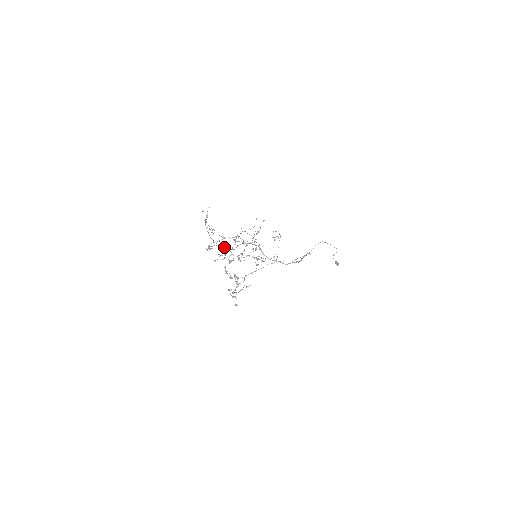
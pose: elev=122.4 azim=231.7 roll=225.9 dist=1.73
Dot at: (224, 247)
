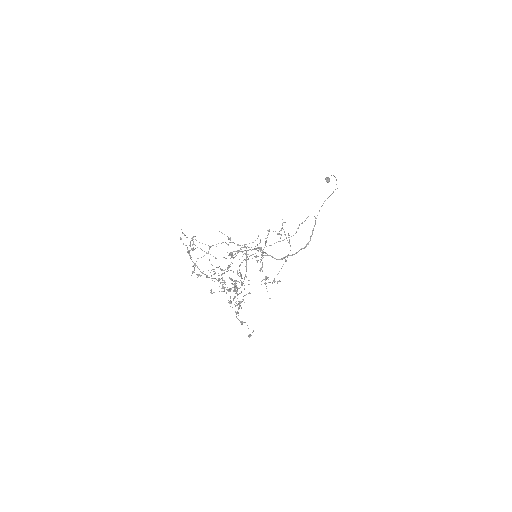
Dot at: (224, 282)
